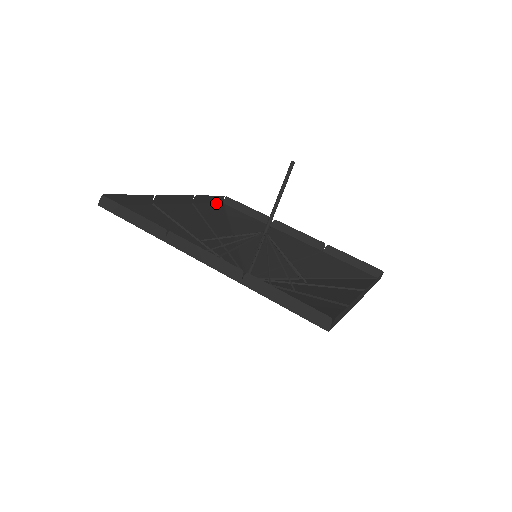
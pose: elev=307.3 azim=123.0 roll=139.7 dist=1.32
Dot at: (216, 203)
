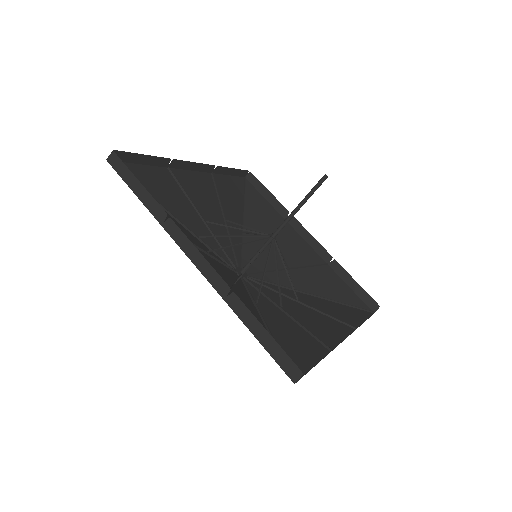
Dot at: (238, 176)
